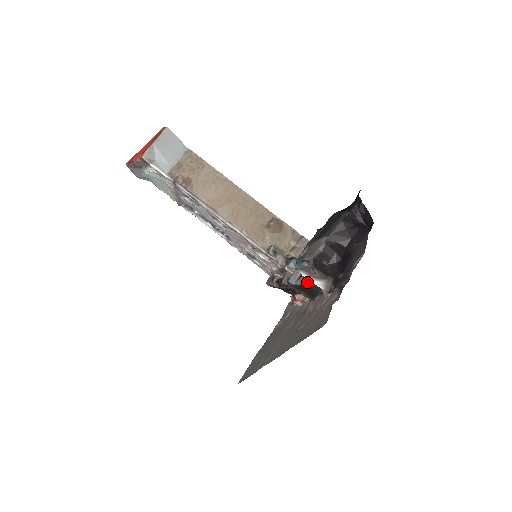
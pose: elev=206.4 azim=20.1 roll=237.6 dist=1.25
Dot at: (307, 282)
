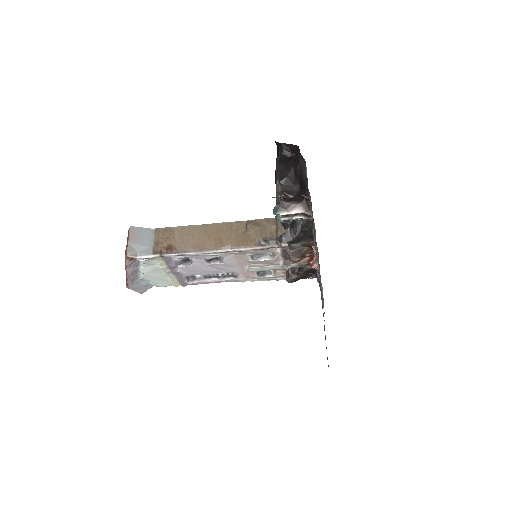
Dot at: (298, 230)
